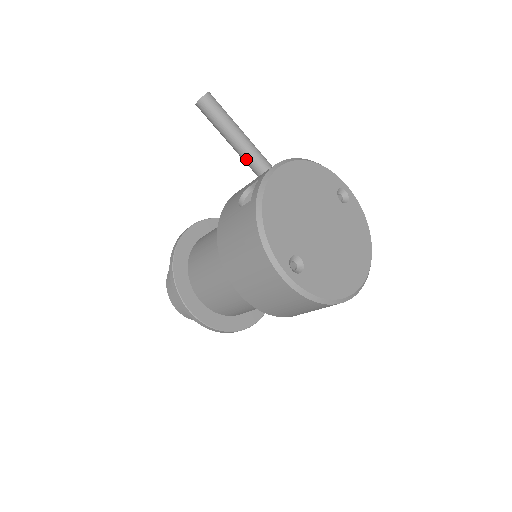
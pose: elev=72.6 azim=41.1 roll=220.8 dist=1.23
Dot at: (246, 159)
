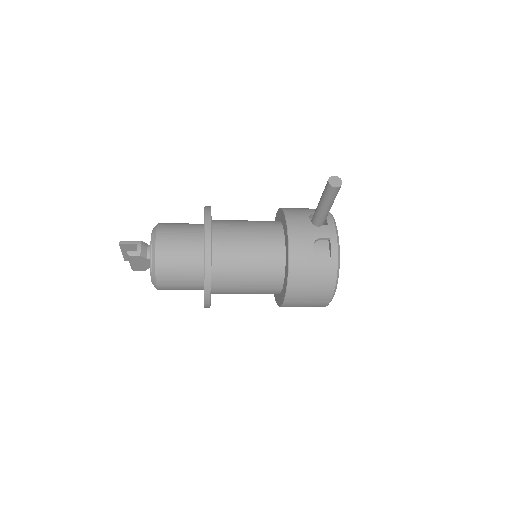
Dot at: (322, 218)
